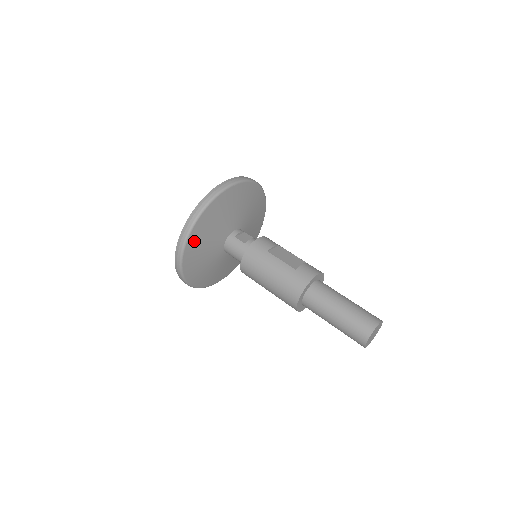
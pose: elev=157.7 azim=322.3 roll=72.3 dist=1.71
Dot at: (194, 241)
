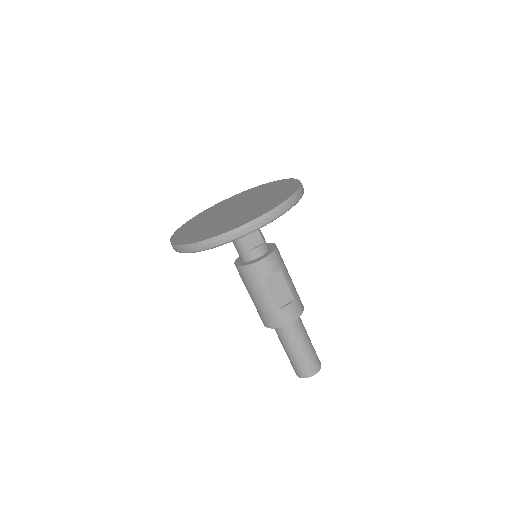
Dot at: occluded
